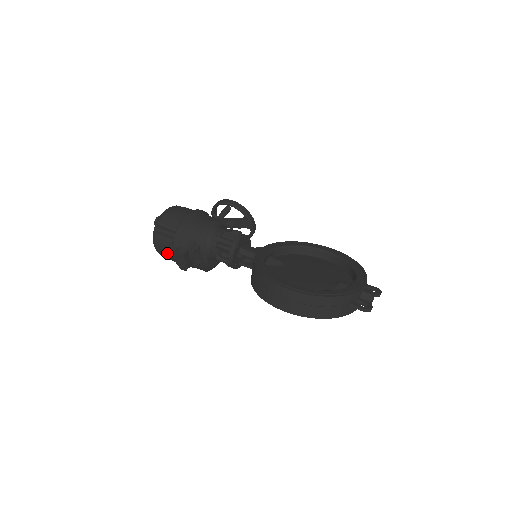
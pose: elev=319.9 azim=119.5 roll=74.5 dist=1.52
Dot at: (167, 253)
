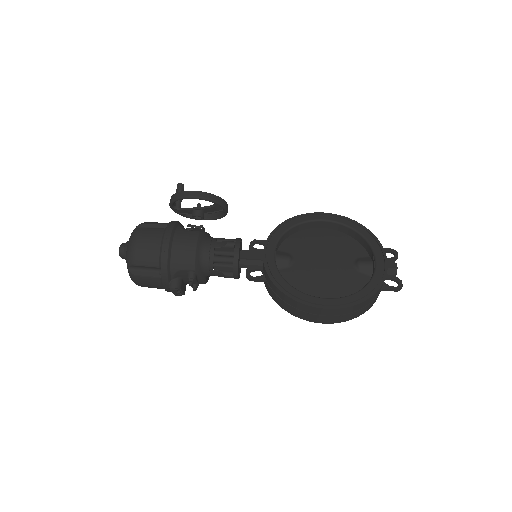
Dot at: (155, 287)
